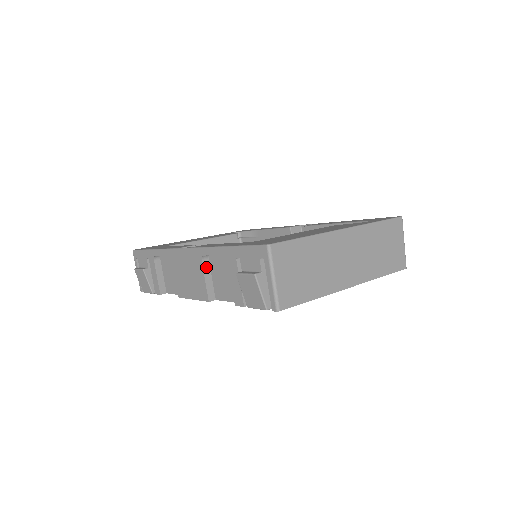
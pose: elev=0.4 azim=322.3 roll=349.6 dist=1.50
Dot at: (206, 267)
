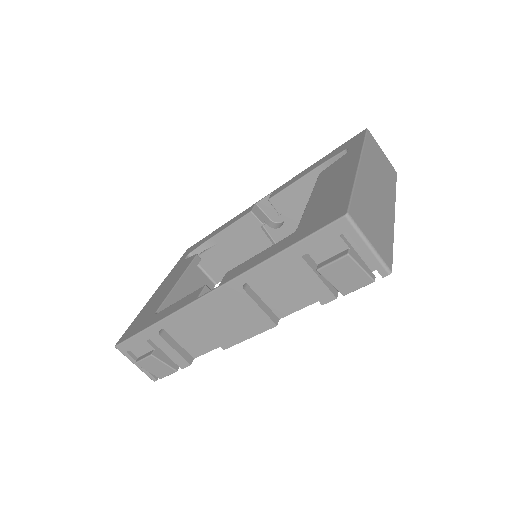
Dot at: (251, 294)
